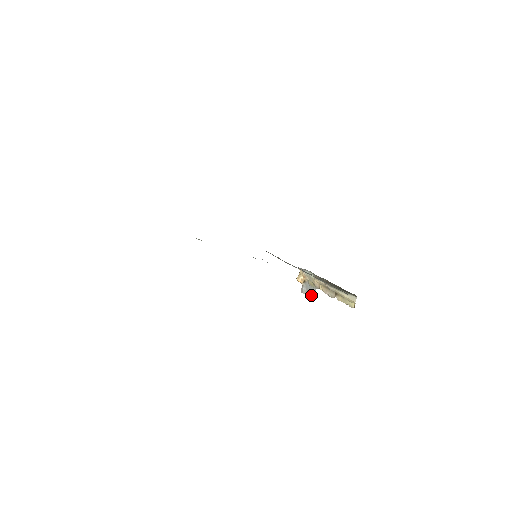
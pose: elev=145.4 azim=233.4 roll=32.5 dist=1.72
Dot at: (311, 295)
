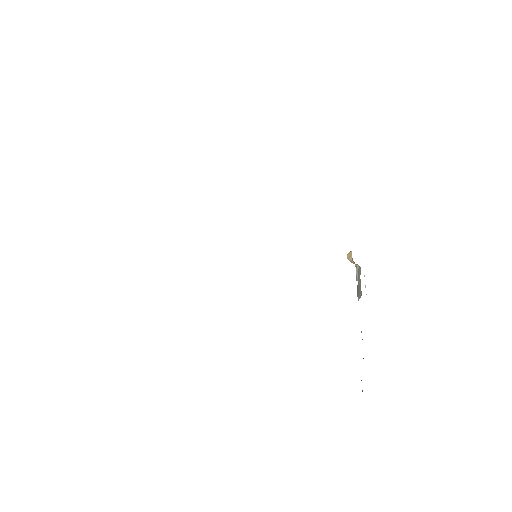
Dot at: (357, 295)
